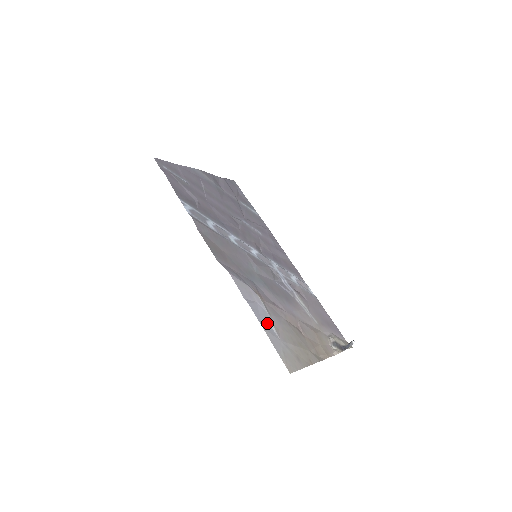
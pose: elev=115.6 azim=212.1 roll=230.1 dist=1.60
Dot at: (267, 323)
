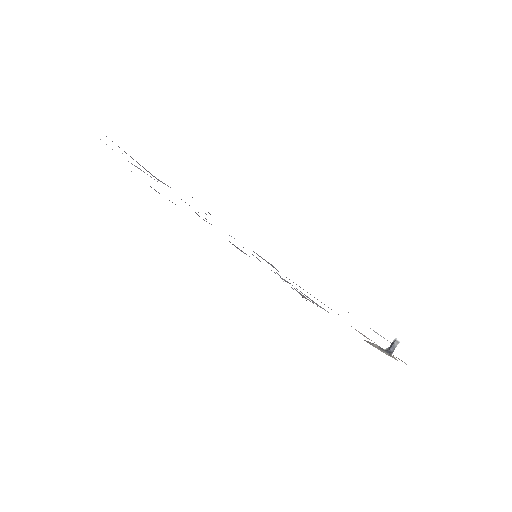
Dot at: occluded
